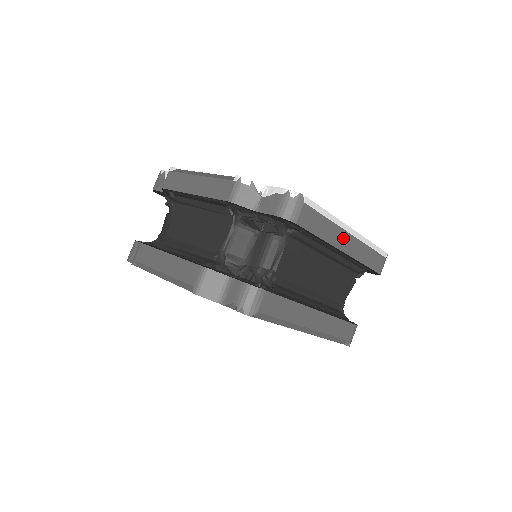
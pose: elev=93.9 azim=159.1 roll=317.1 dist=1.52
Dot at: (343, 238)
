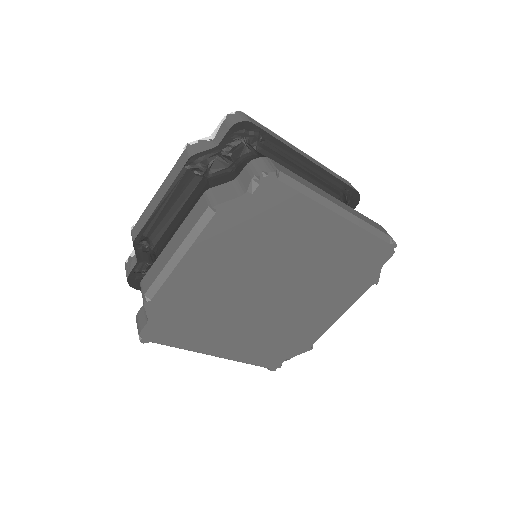
Dot at: (299, 151)
